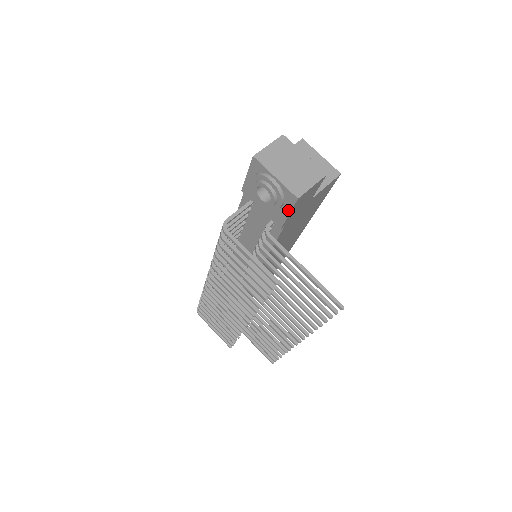
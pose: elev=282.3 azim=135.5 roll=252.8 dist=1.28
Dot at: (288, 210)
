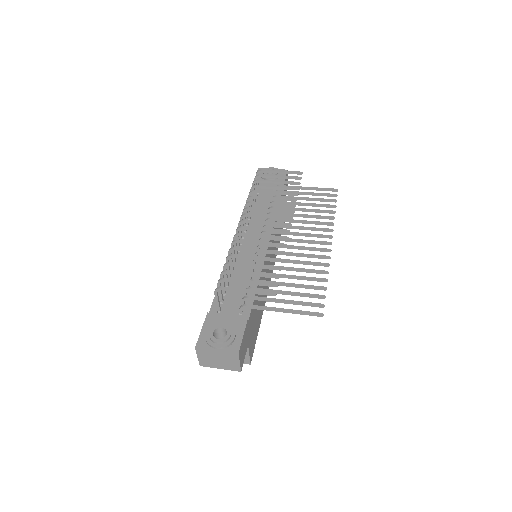
Dot at: occluded
